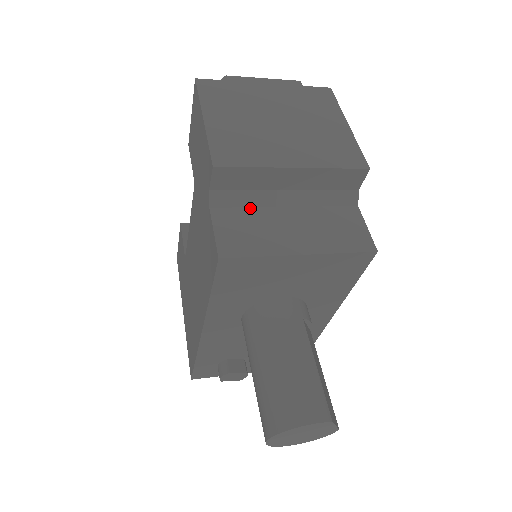
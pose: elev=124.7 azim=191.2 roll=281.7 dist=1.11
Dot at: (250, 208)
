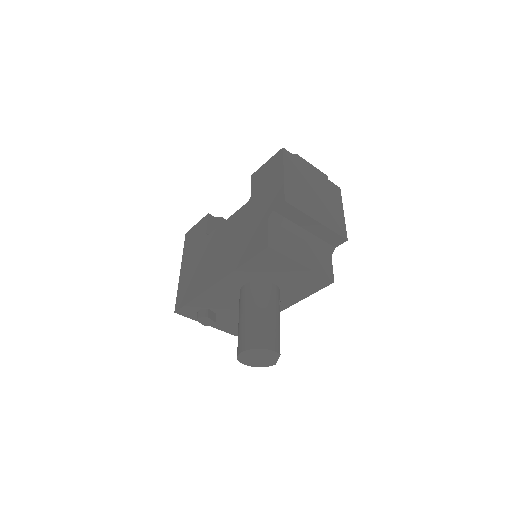
Dot at: (286, 229)
